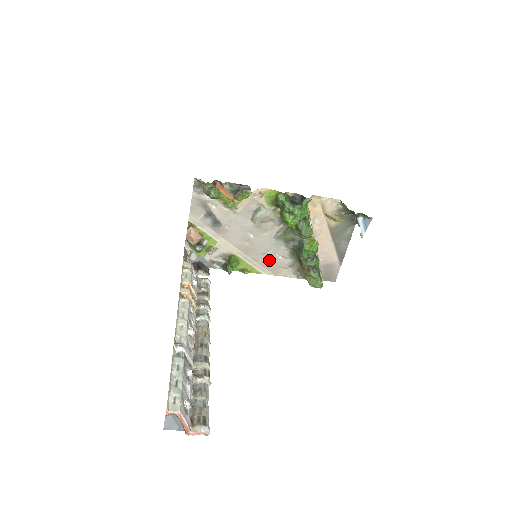
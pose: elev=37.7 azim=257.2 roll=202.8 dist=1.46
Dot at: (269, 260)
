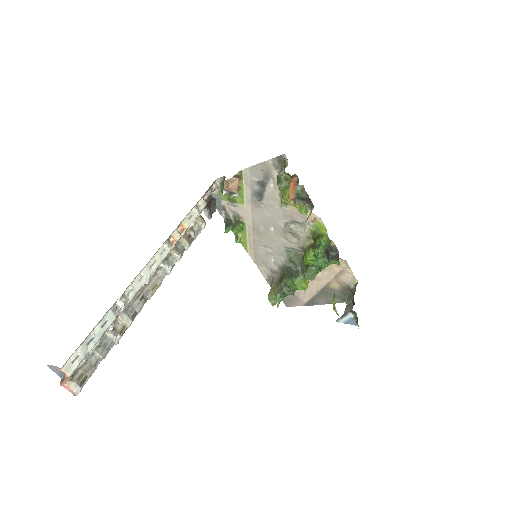
Dot at: (263, 252)
